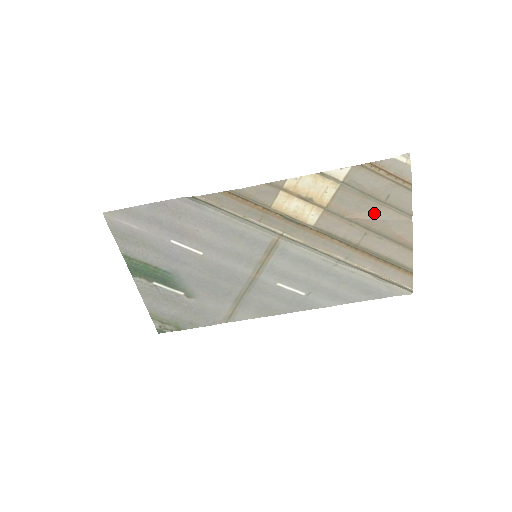
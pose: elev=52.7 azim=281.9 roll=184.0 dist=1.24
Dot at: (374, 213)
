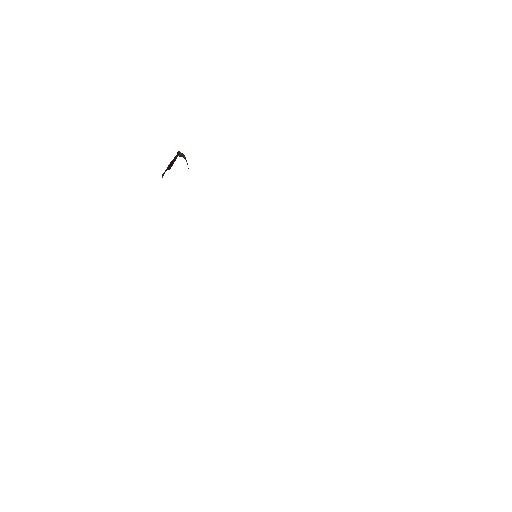
Dot at: occluded
